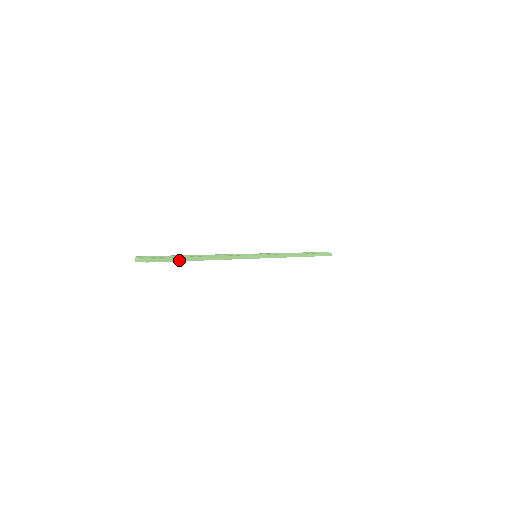
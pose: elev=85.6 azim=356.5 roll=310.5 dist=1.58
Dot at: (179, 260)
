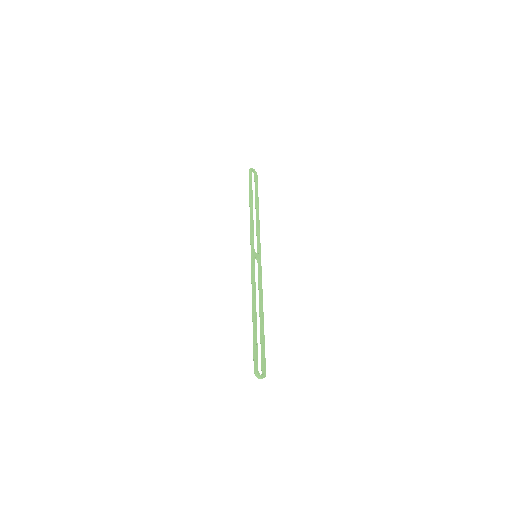
Dot at: (263, 345)
